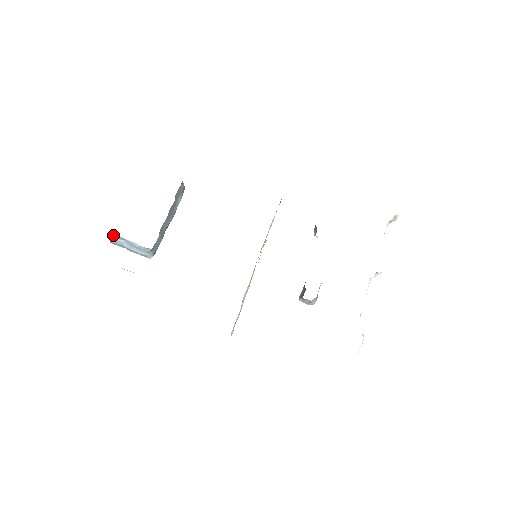
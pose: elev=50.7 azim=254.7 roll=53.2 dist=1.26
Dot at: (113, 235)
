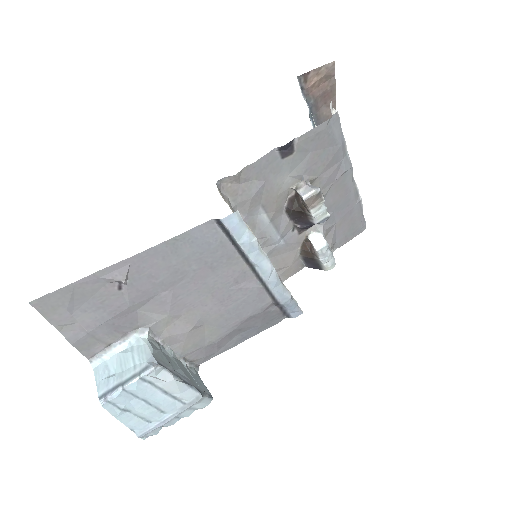
Dot at: (100, 369)
